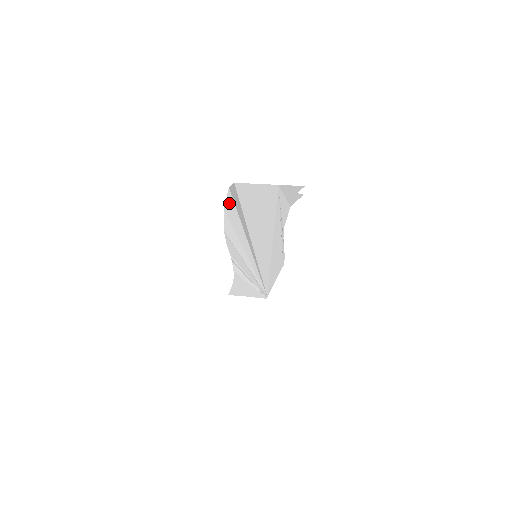
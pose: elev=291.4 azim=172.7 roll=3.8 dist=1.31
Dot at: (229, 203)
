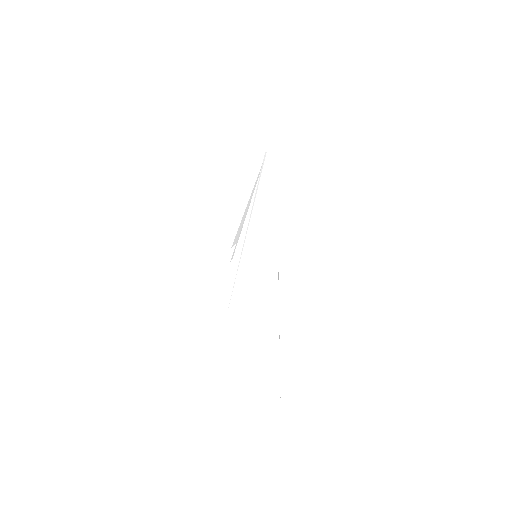
Dot at: occluded
